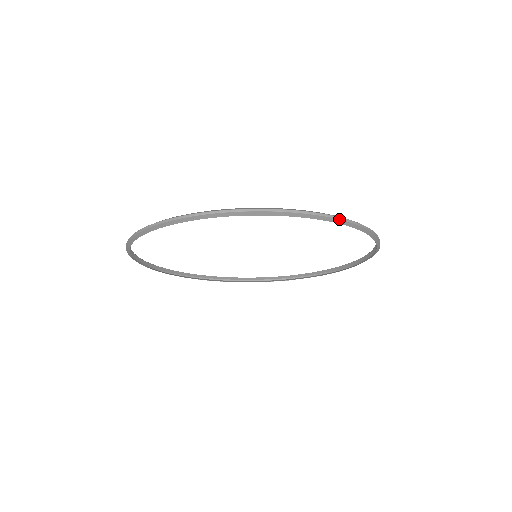
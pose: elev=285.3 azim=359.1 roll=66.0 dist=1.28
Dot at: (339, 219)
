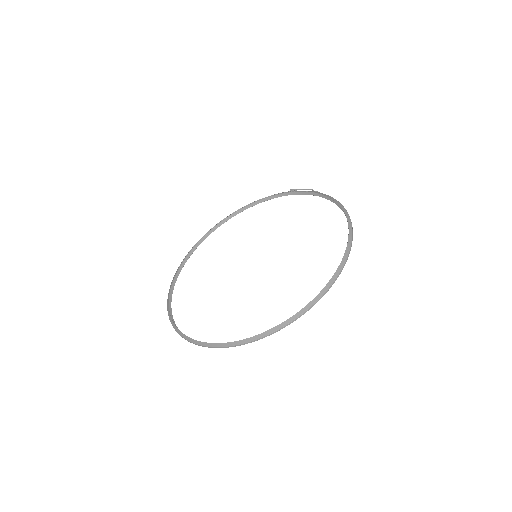
Dot at: occluded
